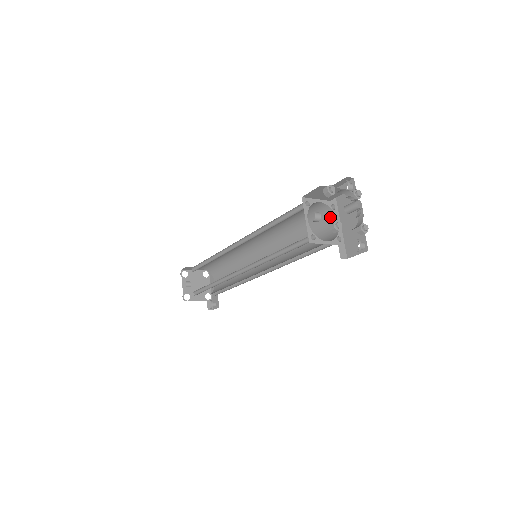
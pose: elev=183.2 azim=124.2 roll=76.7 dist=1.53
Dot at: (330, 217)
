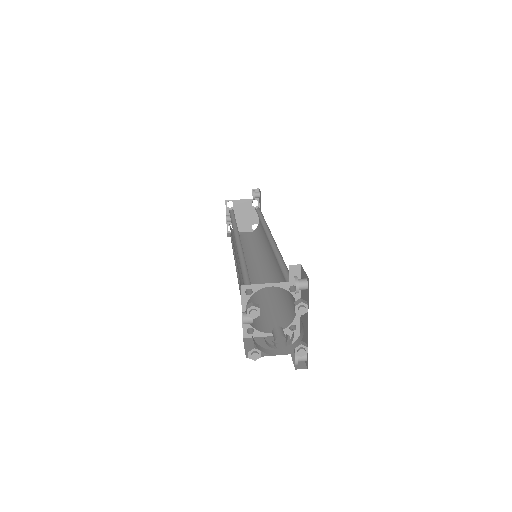
Dot at: occluded
